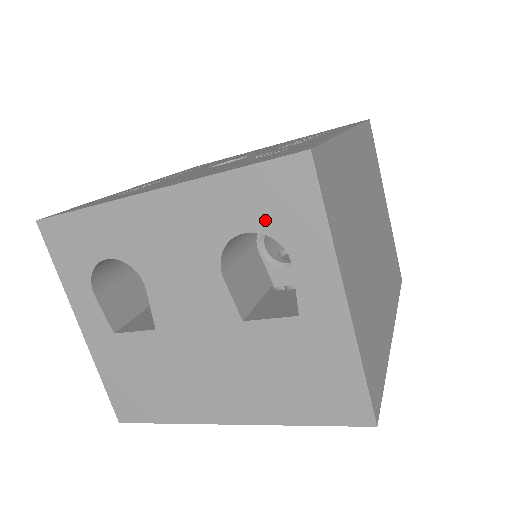
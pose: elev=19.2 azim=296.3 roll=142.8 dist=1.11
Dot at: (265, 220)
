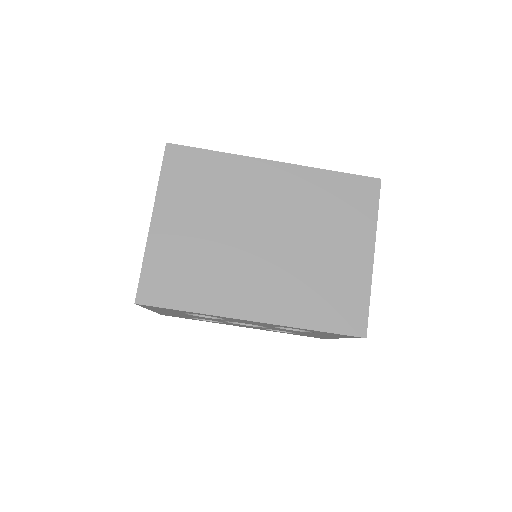
Dot at: occluded
